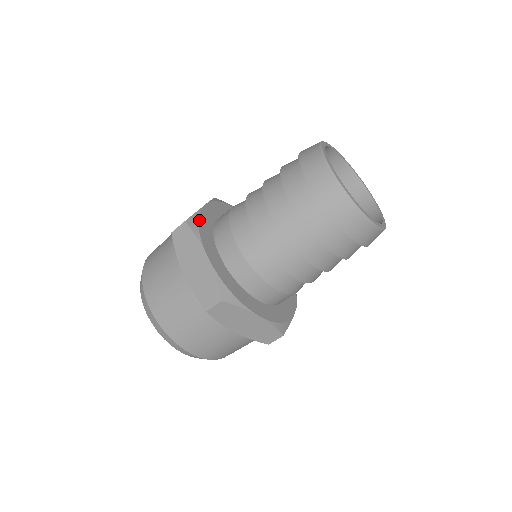
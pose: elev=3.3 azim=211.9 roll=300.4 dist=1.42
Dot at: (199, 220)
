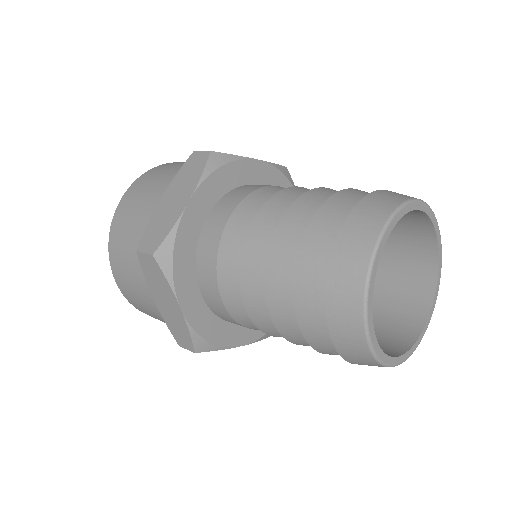
Dot at: (175, 247)
